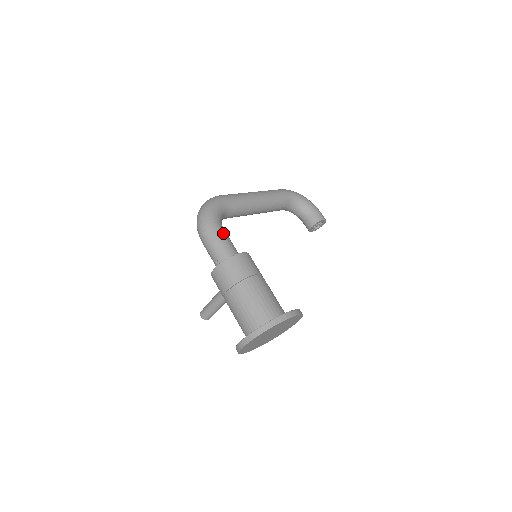
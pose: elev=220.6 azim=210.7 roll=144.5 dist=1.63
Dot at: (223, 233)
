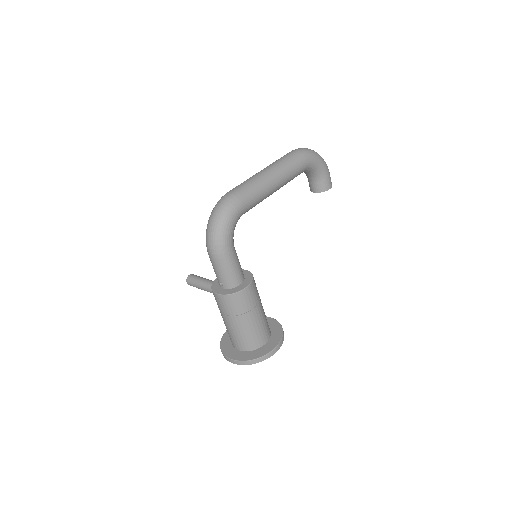
Dot at: (234, 258)
